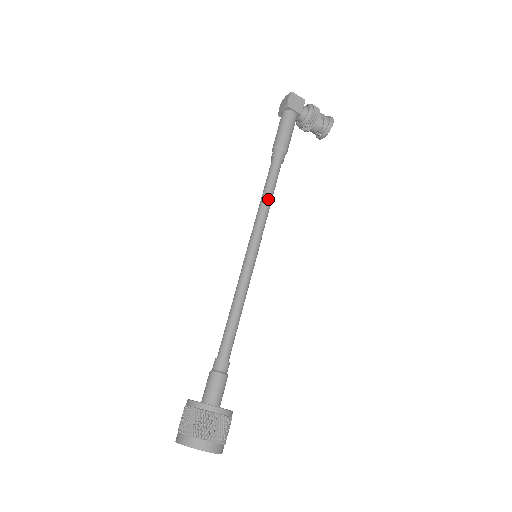
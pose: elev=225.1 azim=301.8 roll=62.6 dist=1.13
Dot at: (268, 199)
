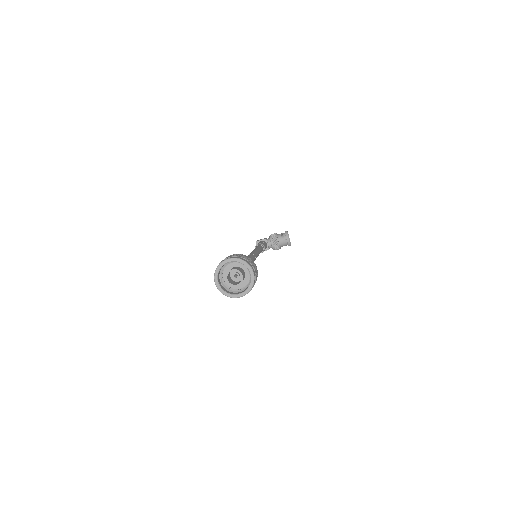
Dot at: occluded
